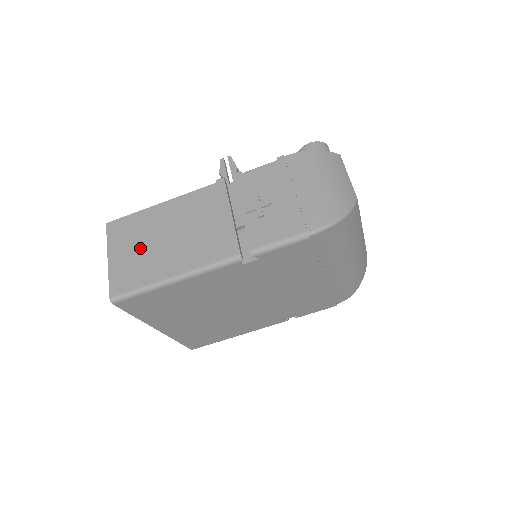
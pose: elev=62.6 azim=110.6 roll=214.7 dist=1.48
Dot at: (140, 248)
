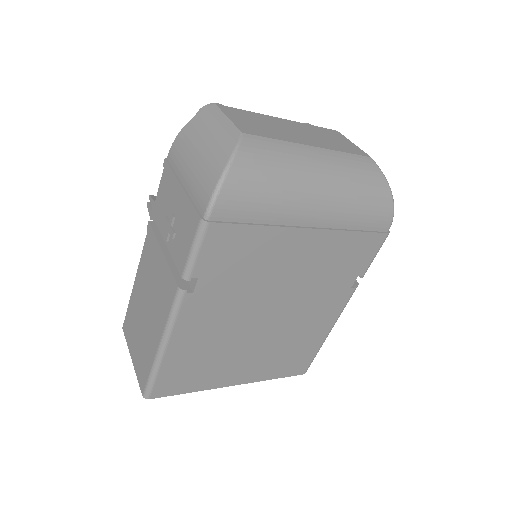
Dot at: (139, 335)
